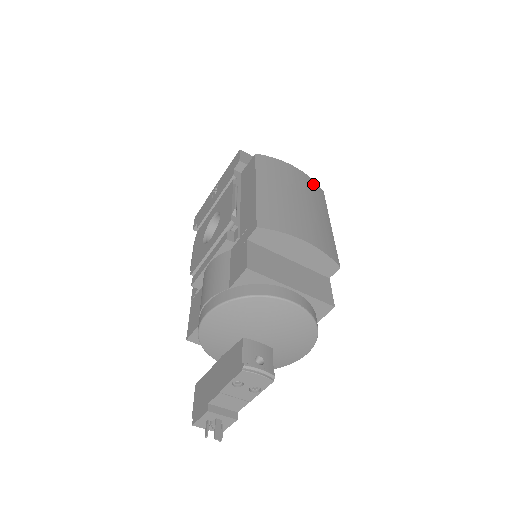
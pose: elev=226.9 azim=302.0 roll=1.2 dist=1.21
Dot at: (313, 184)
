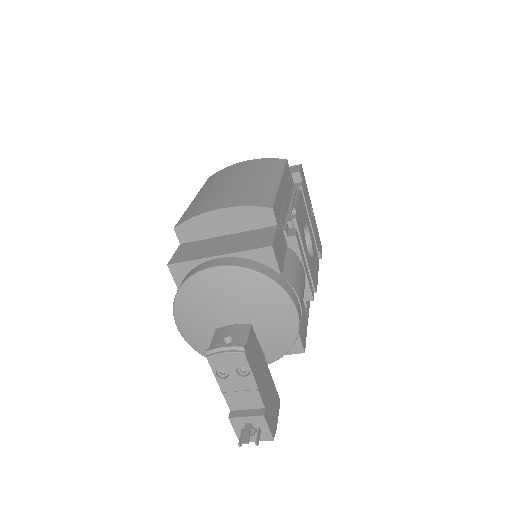
Dot at: (266, 161)
